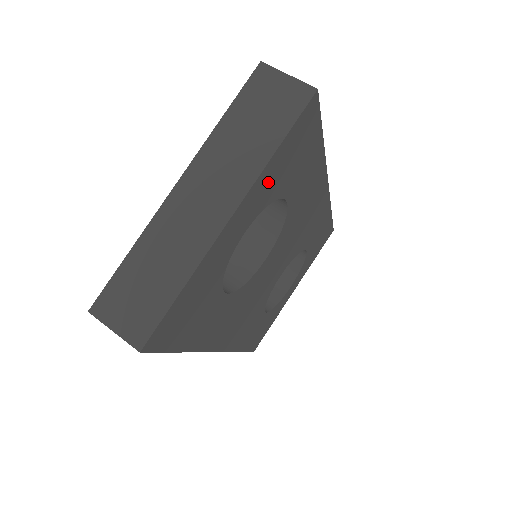
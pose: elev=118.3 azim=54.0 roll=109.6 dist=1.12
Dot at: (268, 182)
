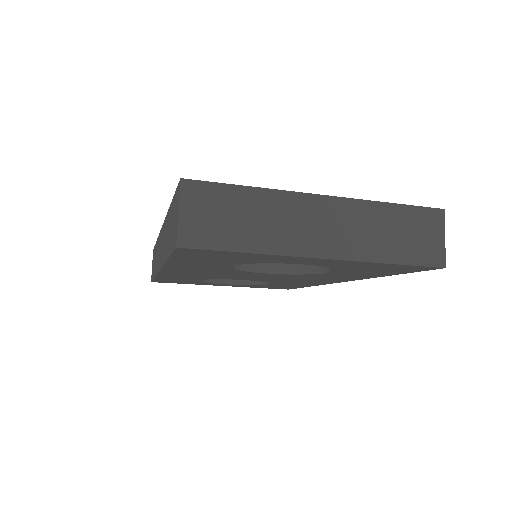
Dot at: (356, 265)
